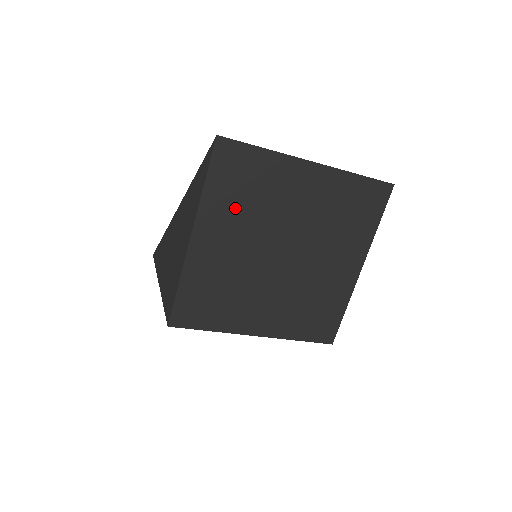
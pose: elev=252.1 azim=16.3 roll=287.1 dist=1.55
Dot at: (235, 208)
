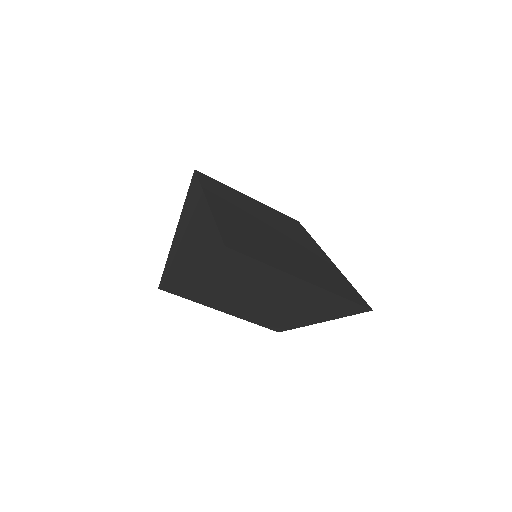
Dot at: (227, 274)
